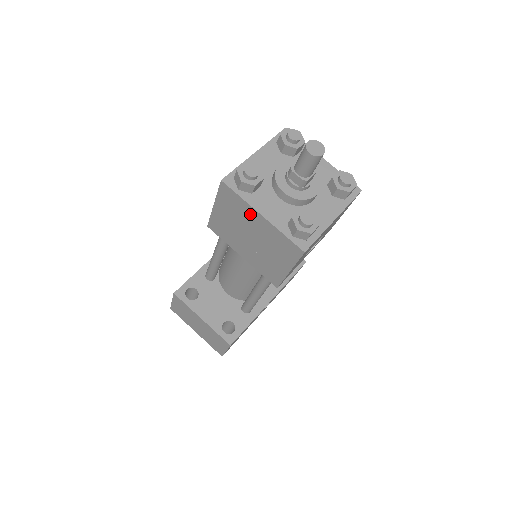
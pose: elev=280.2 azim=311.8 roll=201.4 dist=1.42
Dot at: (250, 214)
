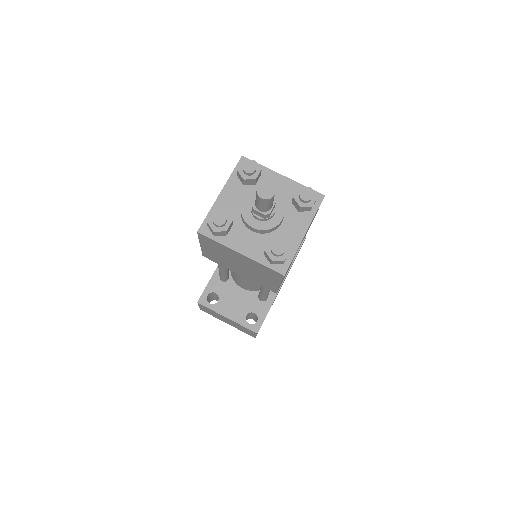
Dot at: (231, 252)
